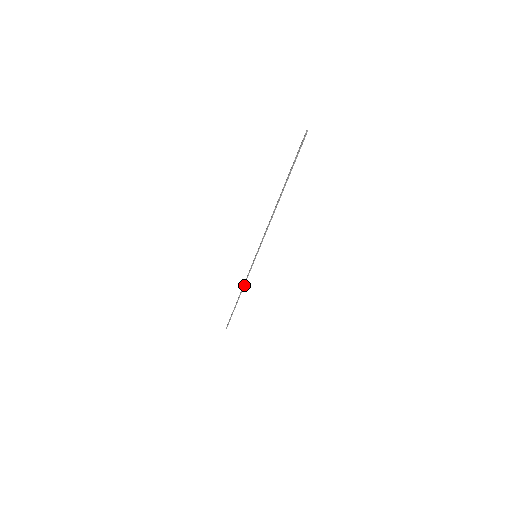
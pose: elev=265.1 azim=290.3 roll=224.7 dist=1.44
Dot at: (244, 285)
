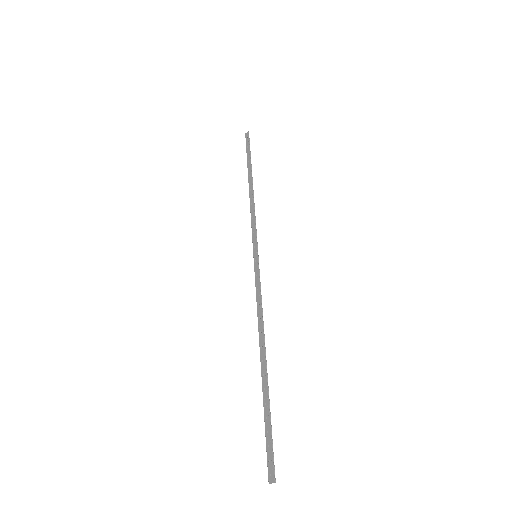
Dot at: (251, 209)
